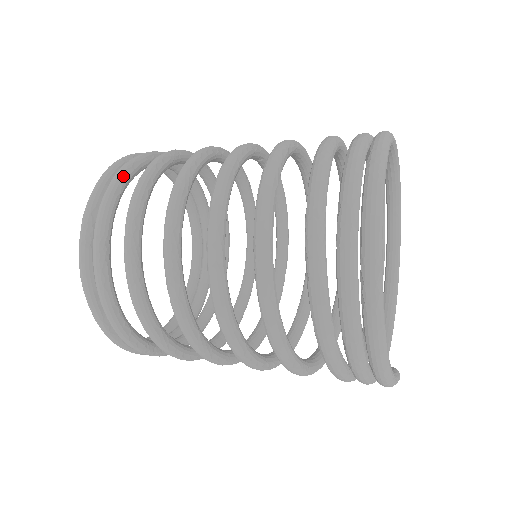
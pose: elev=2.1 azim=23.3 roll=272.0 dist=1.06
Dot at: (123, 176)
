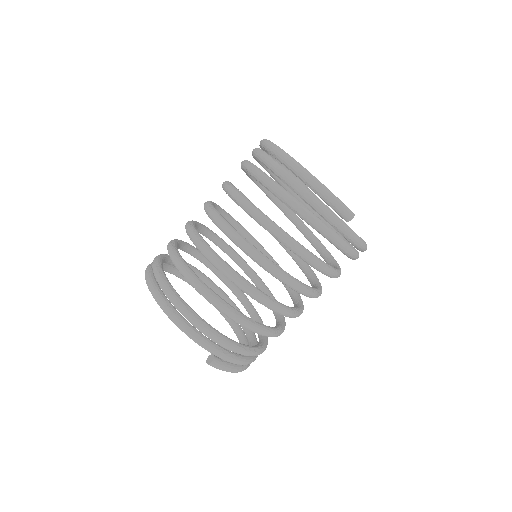
Dot at: occluded
